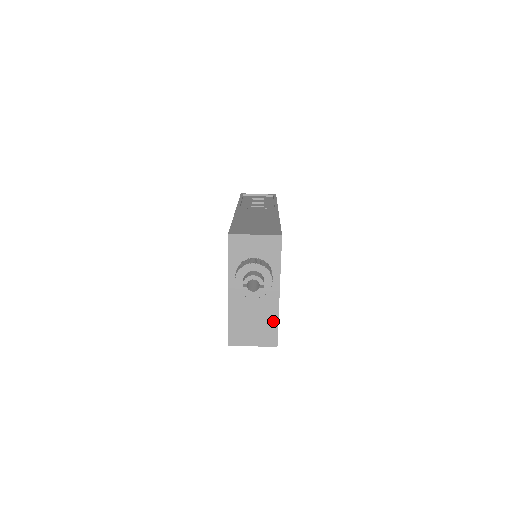
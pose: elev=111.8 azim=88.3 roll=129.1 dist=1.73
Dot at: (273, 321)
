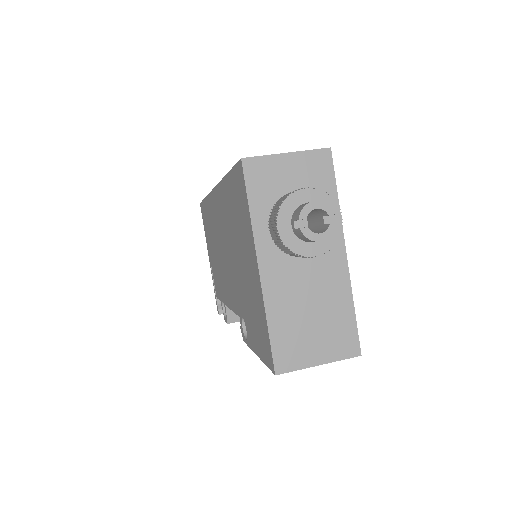
Dot at: (345, 307)
